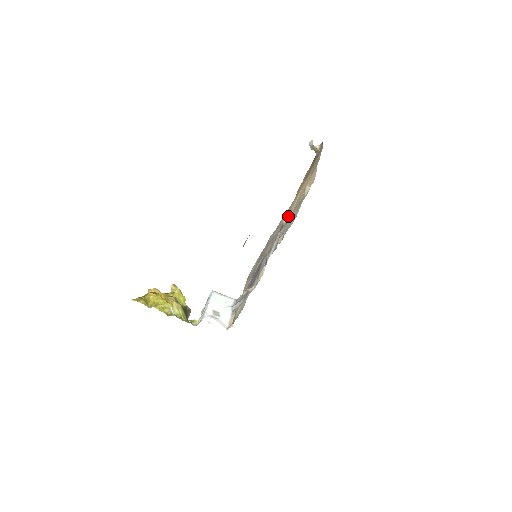
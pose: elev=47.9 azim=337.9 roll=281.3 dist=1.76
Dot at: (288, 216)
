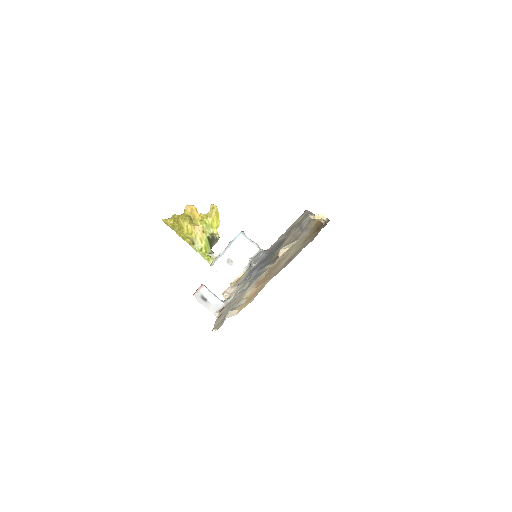
Dot at: (280, 256)
